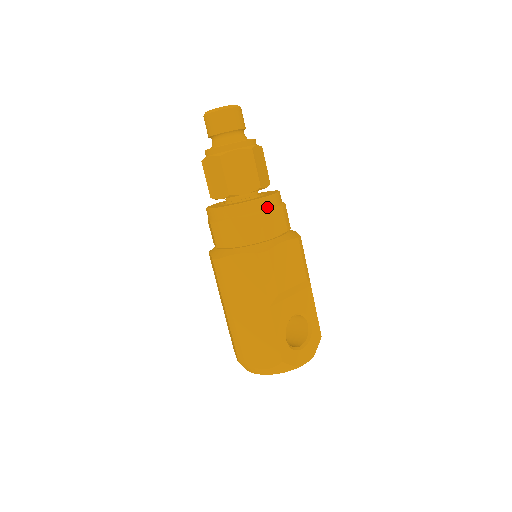
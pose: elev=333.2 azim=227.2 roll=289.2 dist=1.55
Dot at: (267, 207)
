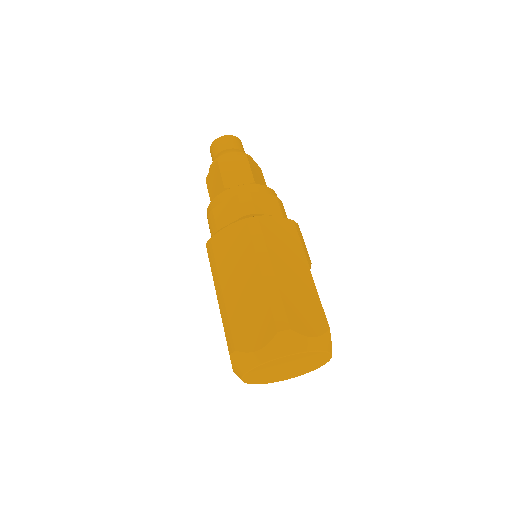
Dot at: occluded
